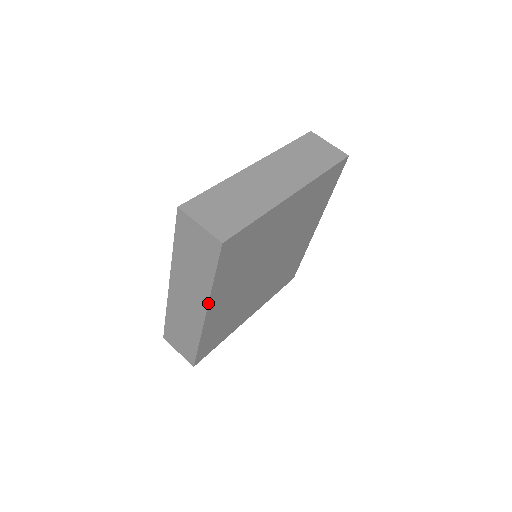
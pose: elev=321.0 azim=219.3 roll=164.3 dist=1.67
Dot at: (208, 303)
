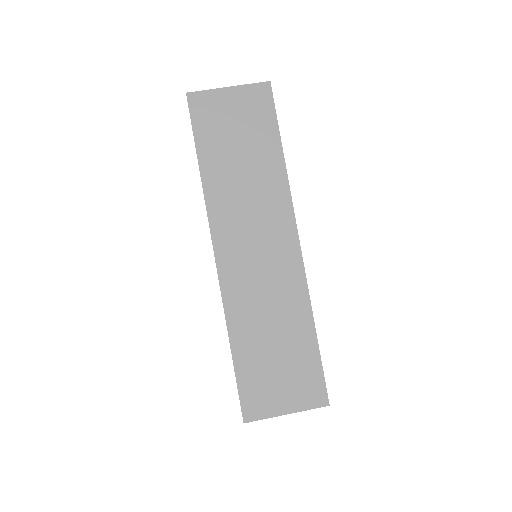
Dot at: occluded
